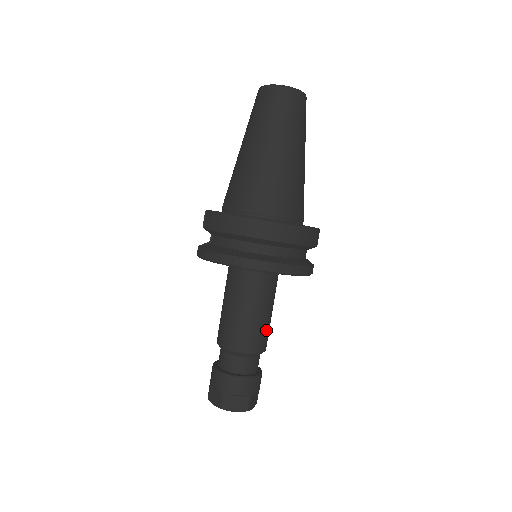
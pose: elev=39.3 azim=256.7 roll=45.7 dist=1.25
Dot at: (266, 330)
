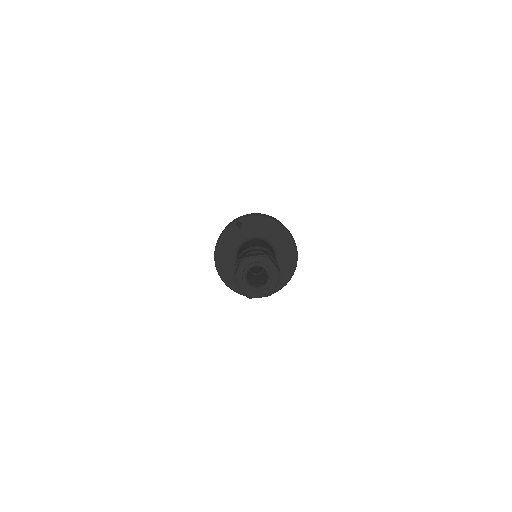
Dot at: occluded
